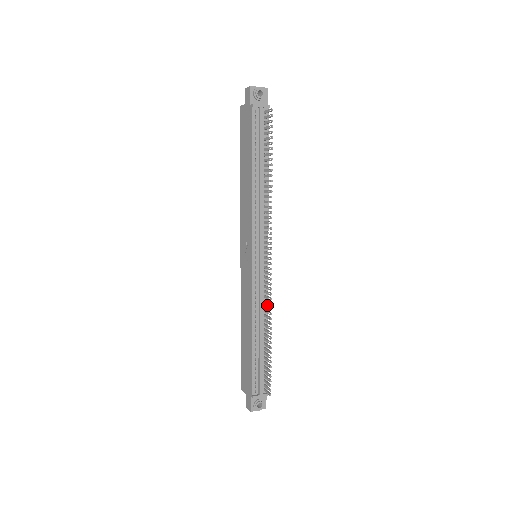
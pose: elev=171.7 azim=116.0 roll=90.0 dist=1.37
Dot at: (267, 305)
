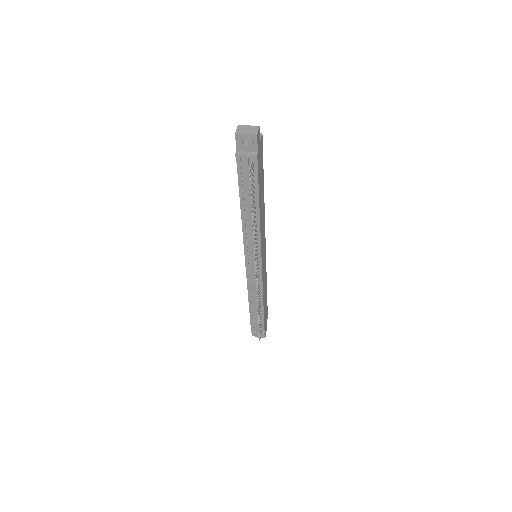
Dot at: (262, 291)
